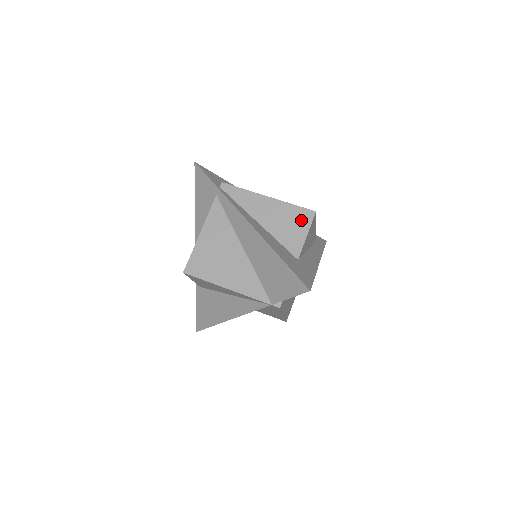
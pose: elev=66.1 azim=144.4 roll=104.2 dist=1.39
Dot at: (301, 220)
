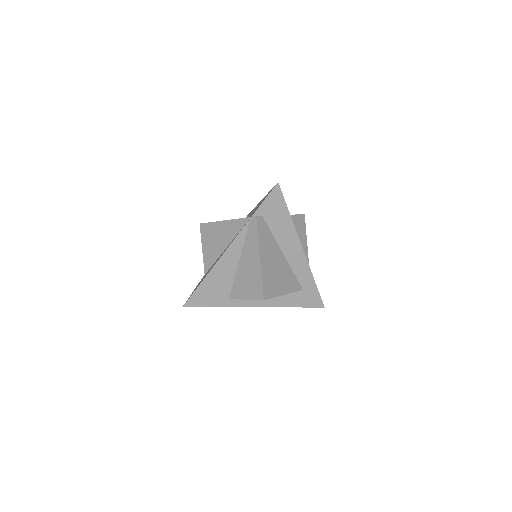
Dot at: occluded
